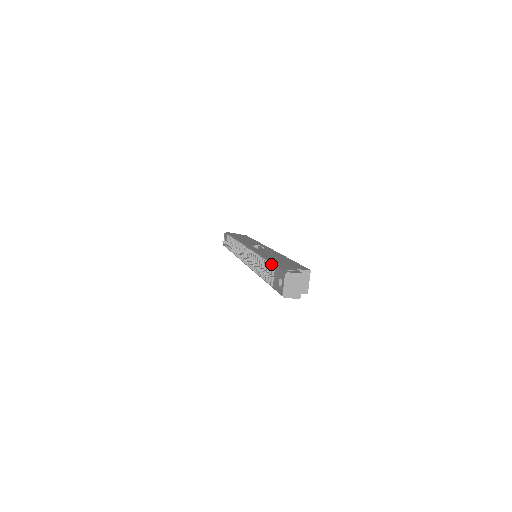
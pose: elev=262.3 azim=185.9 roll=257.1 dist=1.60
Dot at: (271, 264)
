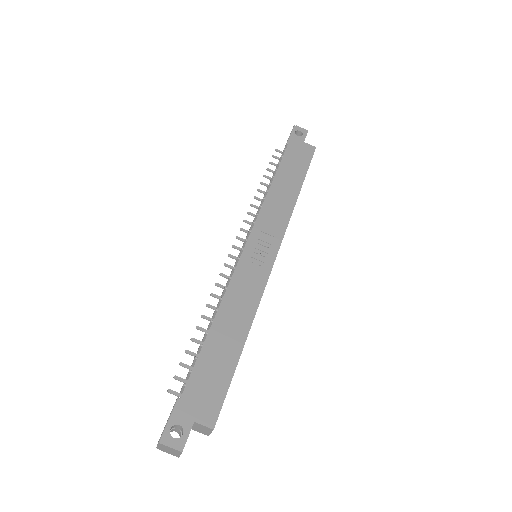
Dot at: (190, 372)
